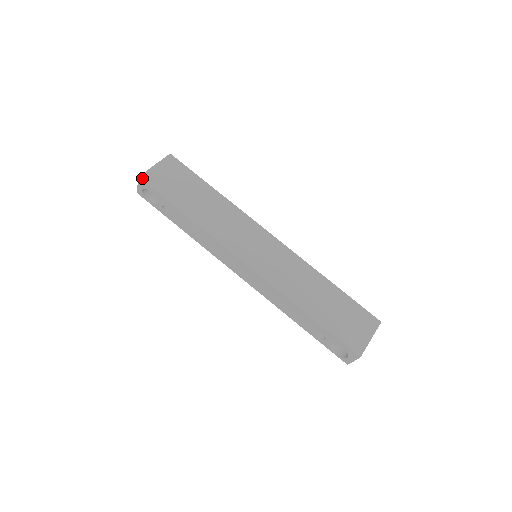
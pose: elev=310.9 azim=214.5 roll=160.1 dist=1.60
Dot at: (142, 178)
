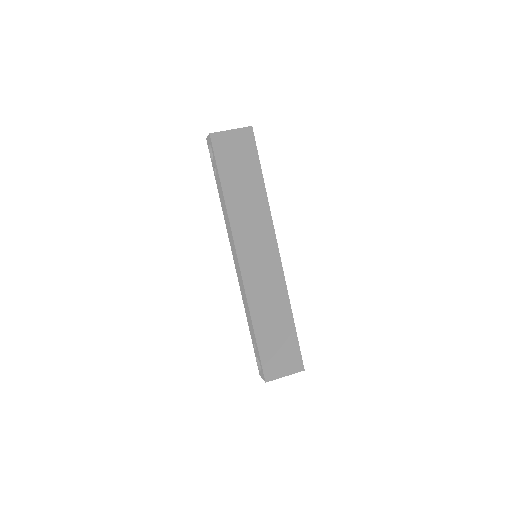
Dot at: (212, 136)
